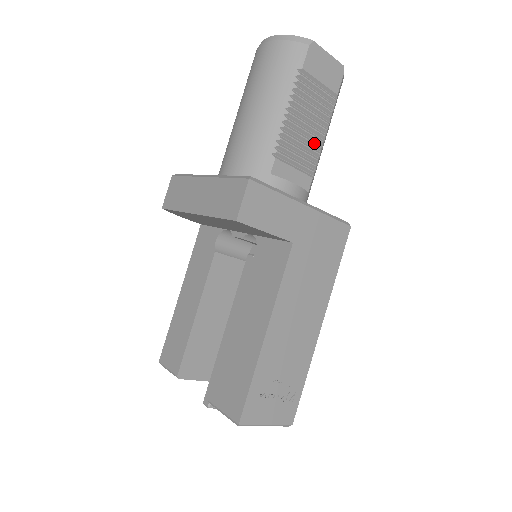
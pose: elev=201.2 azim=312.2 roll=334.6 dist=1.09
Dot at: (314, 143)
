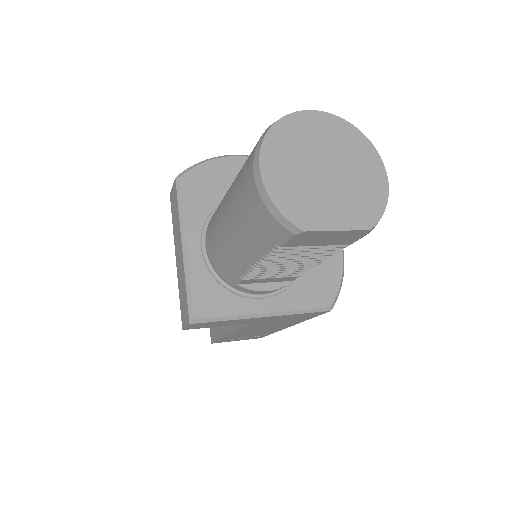
Dot at: (303, 267)
